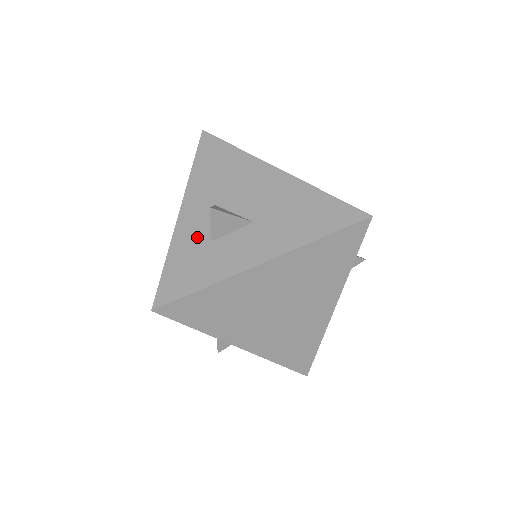
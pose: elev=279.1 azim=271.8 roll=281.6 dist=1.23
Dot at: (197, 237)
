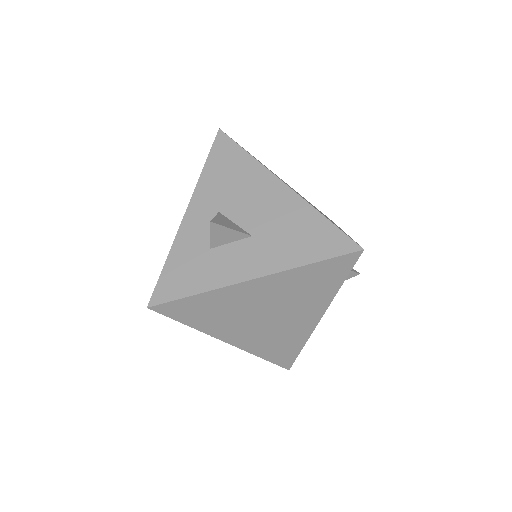
Dot at: (198, 242)
